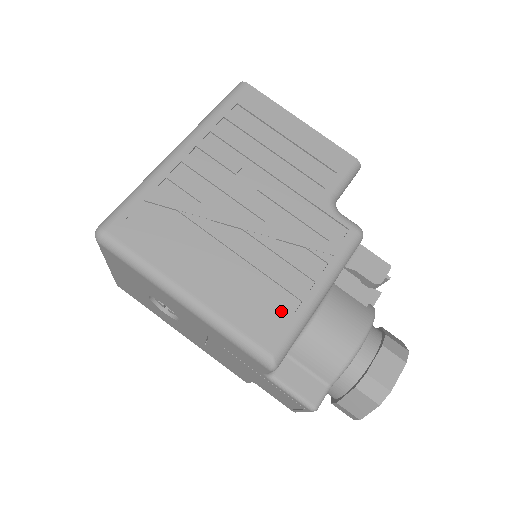
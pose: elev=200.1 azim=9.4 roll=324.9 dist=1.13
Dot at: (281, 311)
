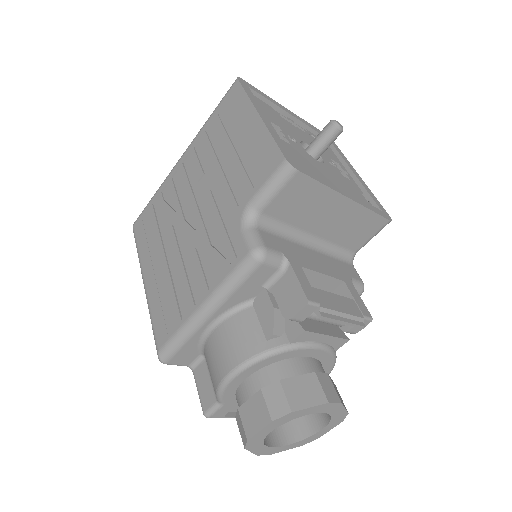
Dot at: (175, 316)
